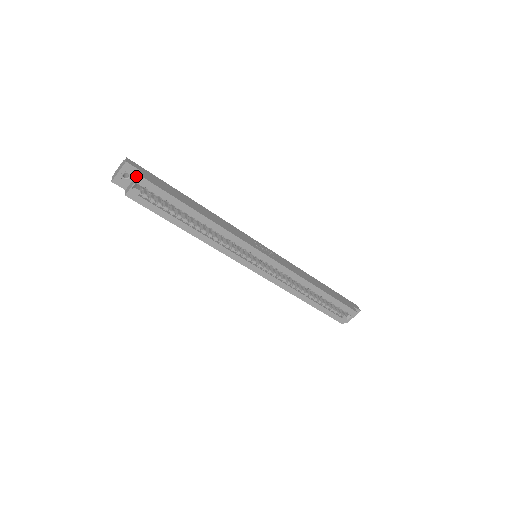
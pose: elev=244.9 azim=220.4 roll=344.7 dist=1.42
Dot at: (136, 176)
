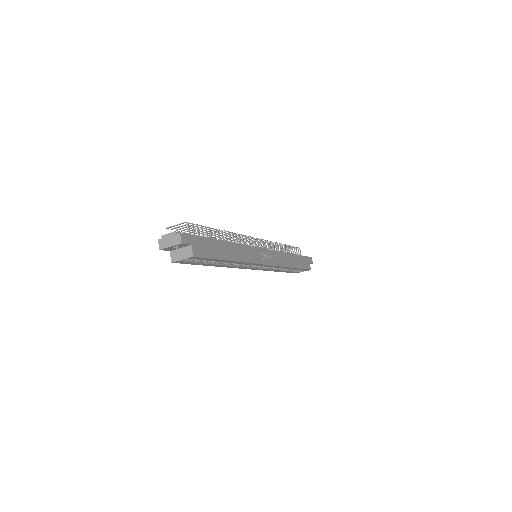
Dot at: (186, 249)
